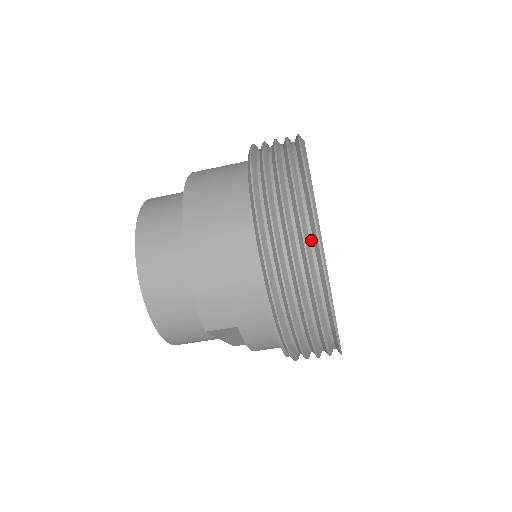
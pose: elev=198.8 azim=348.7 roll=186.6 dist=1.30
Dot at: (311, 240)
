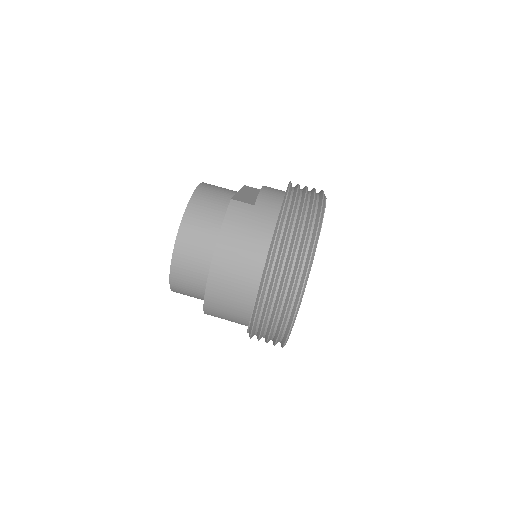
Dot at: (288, 320)
